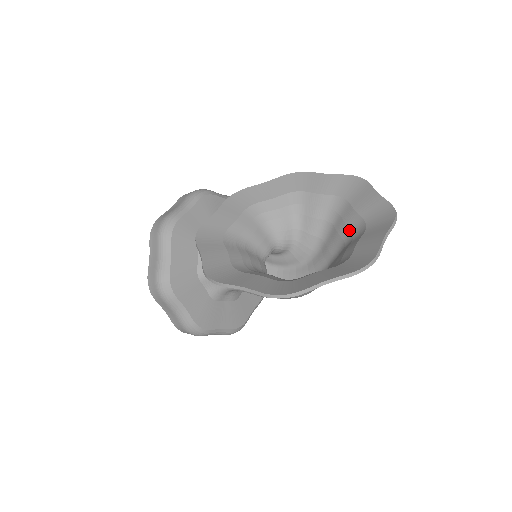
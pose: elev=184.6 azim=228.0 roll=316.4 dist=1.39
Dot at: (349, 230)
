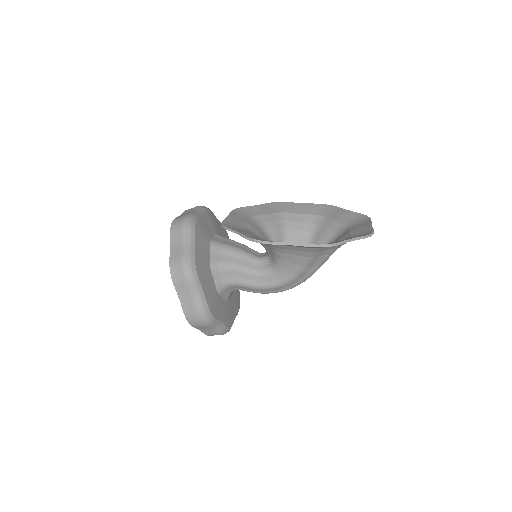
Dot at: (333, 233)
